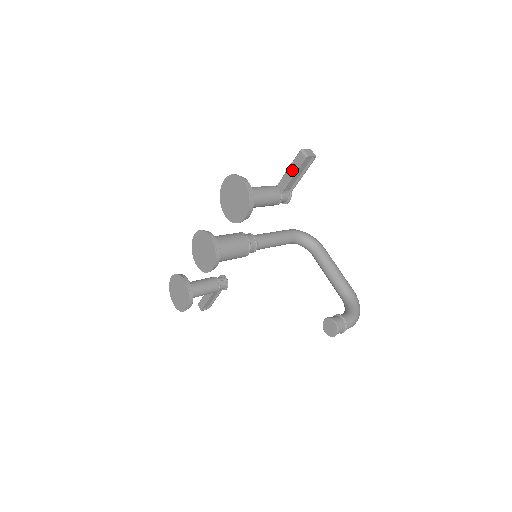
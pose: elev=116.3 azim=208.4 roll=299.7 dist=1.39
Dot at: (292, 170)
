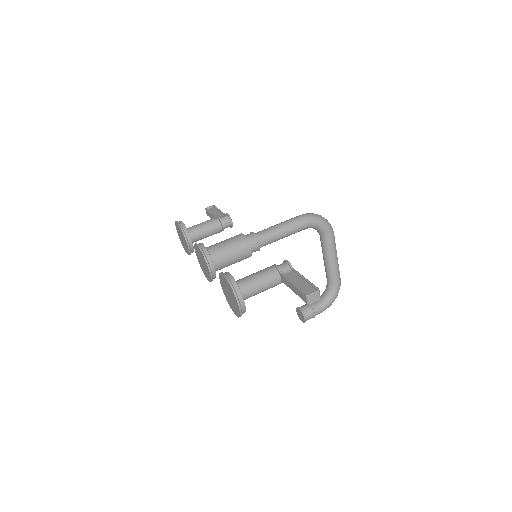
Dot at: (295, 290)
